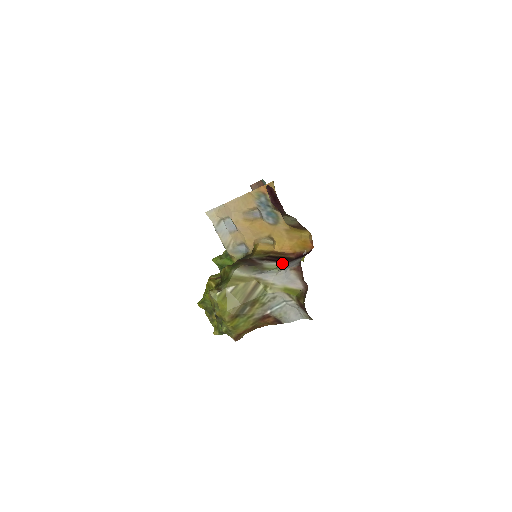
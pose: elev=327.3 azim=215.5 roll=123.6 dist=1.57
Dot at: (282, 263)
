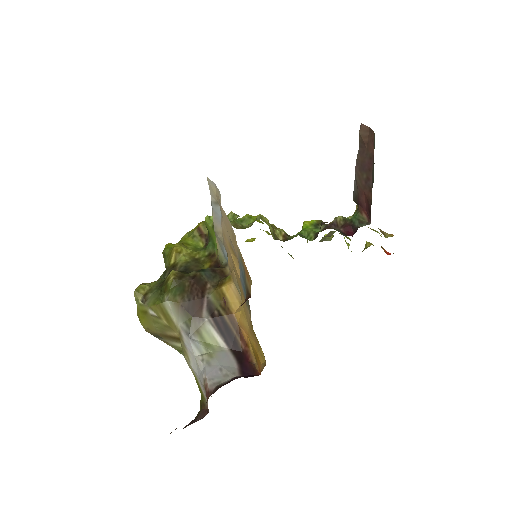
Dot at: (223, 343)
